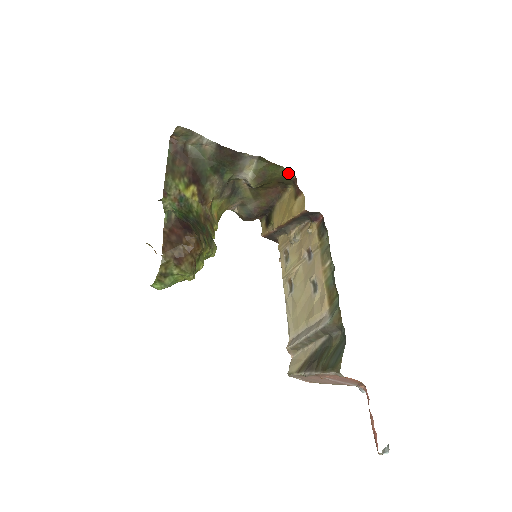
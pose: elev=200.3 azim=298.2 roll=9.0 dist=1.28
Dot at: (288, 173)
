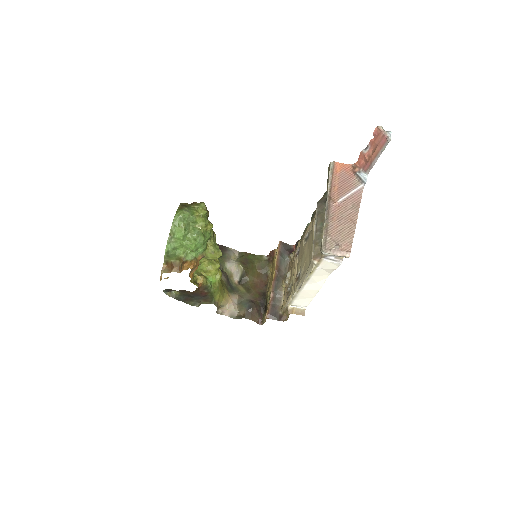
Dot at: (262, 257)
